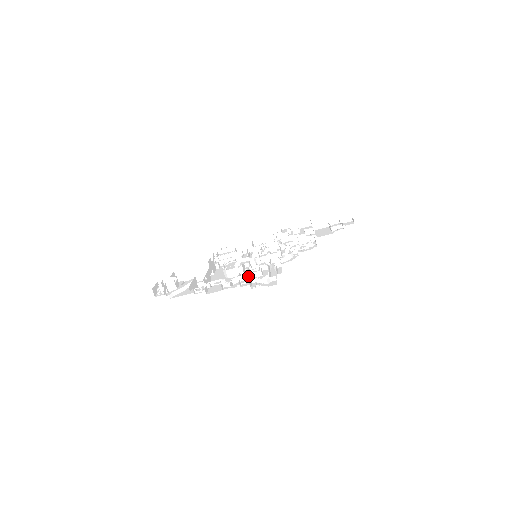
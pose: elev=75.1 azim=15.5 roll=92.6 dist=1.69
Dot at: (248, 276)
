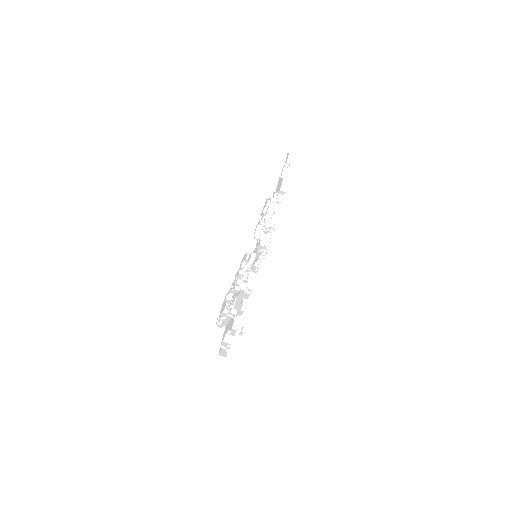
Dot at: occluded
